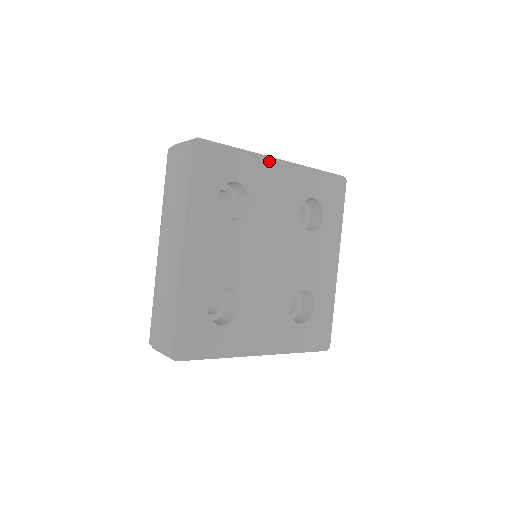
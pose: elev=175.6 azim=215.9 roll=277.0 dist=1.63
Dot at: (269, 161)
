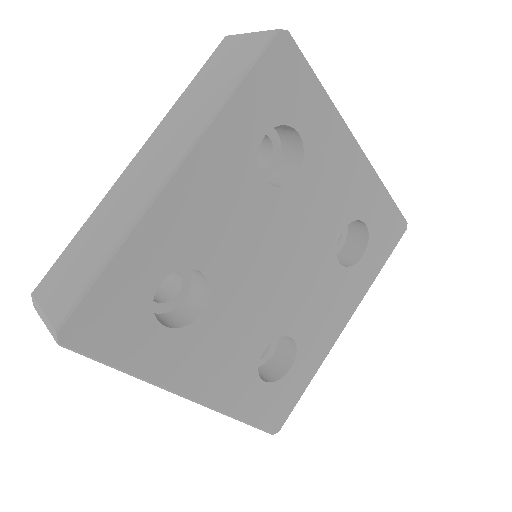
Dot at: (348, 138)
